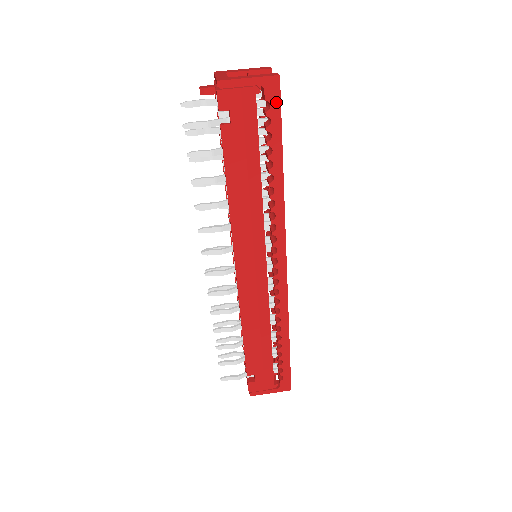
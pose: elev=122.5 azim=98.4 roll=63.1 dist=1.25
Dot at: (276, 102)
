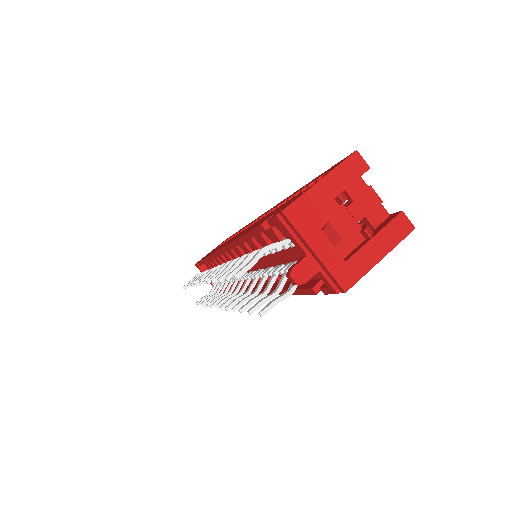
Dot at: occluded
